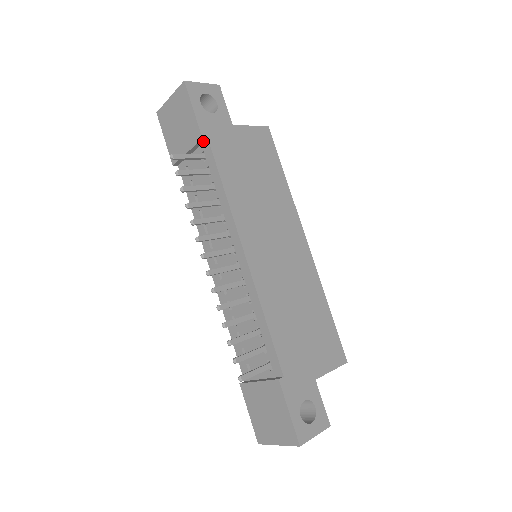
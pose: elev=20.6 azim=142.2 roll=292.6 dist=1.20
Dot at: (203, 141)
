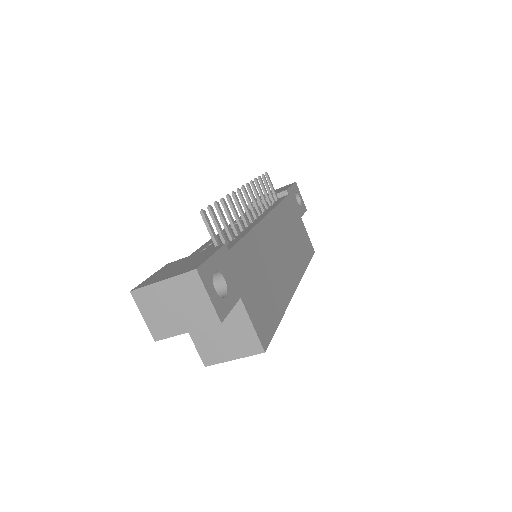
Dot at: (284, 194)
